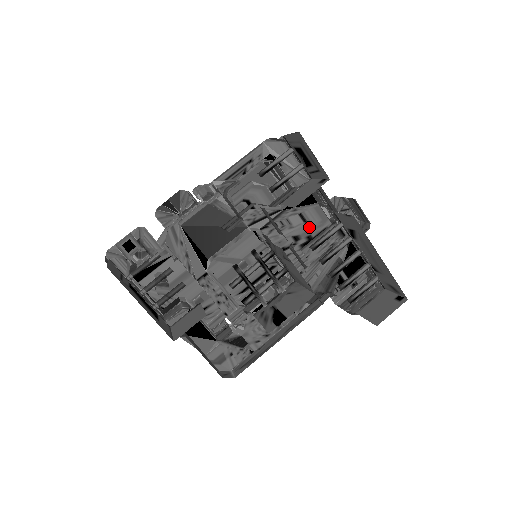
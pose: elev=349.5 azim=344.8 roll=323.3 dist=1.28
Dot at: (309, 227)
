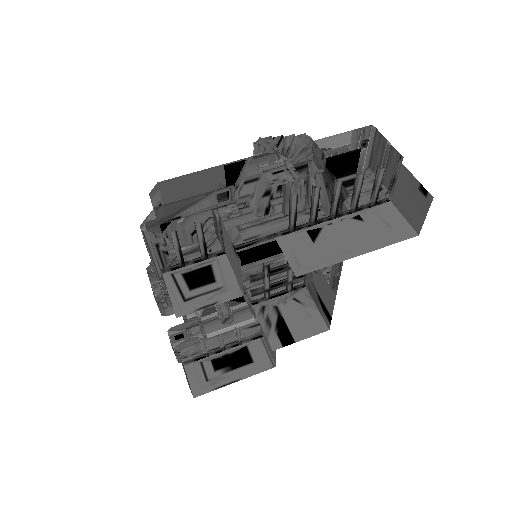
Dot at: occluded
